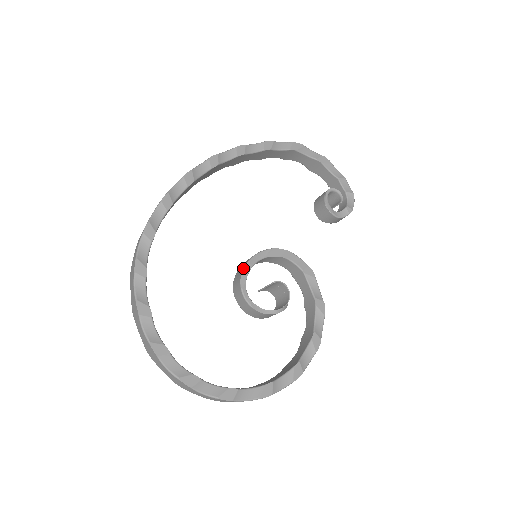
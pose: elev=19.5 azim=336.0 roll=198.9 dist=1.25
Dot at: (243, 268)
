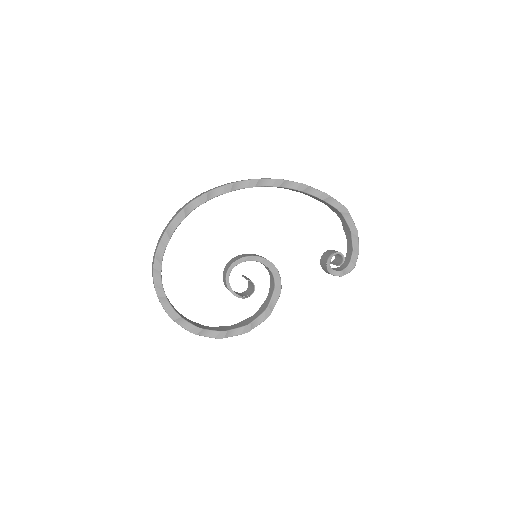
Dot at: (240, 258)
